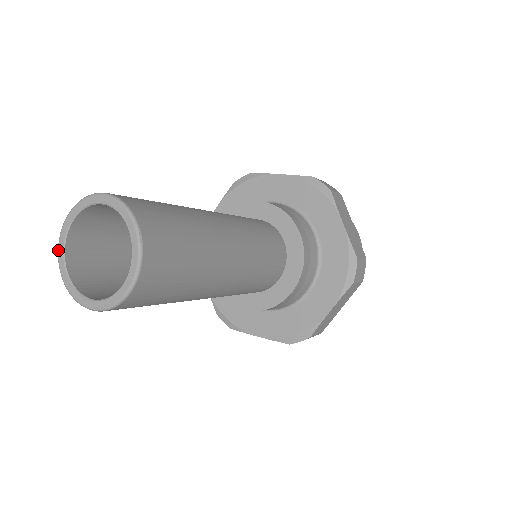
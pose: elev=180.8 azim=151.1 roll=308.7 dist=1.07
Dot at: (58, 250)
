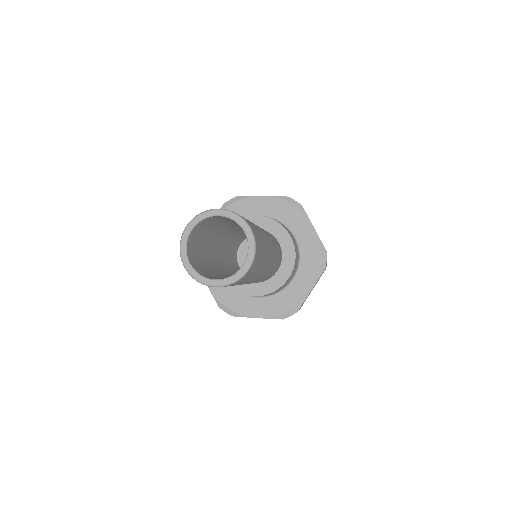
Dot at: (181, 250)
